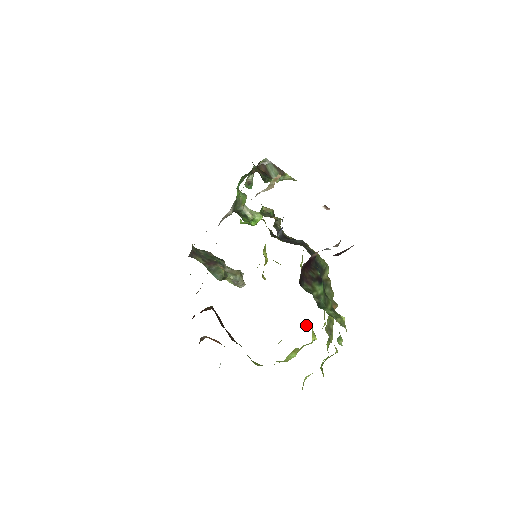
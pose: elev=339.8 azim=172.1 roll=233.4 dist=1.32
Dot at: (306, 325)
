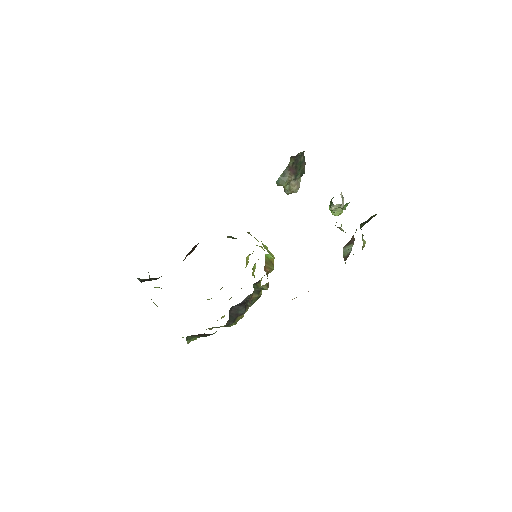
Dot at: occluded
